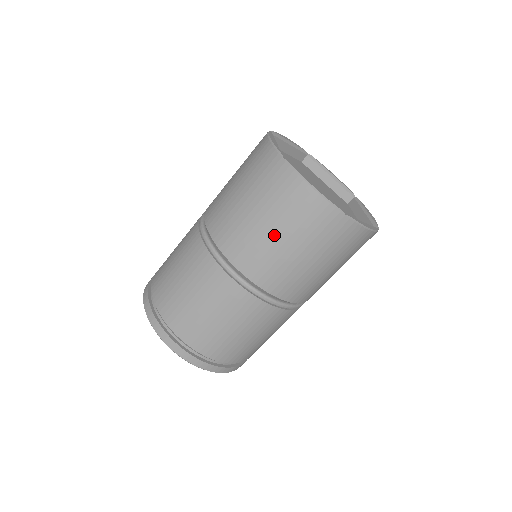
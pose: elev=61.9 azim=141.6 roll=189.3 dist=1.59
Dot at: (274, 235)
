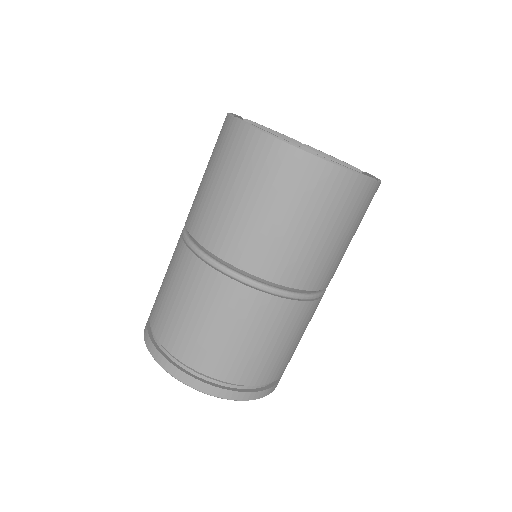
Dot at: (323, 236)
